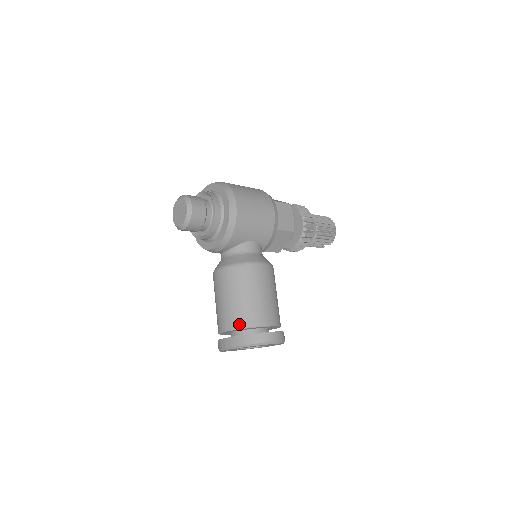
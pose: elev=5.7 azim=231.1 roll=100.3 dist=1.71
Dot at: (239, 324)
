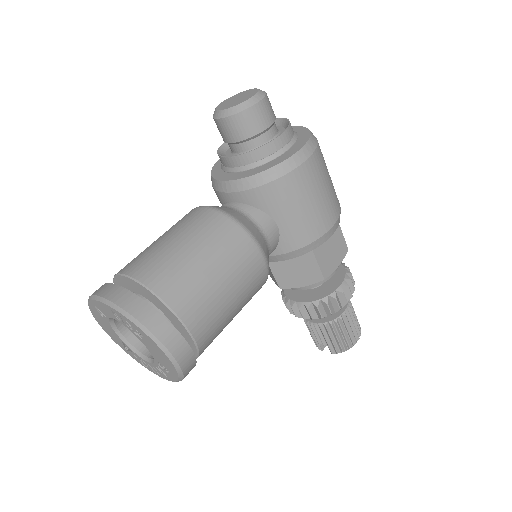
Dot at: (155, 282)
